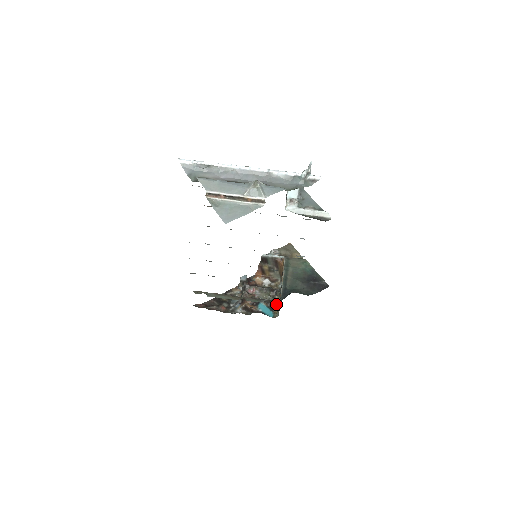
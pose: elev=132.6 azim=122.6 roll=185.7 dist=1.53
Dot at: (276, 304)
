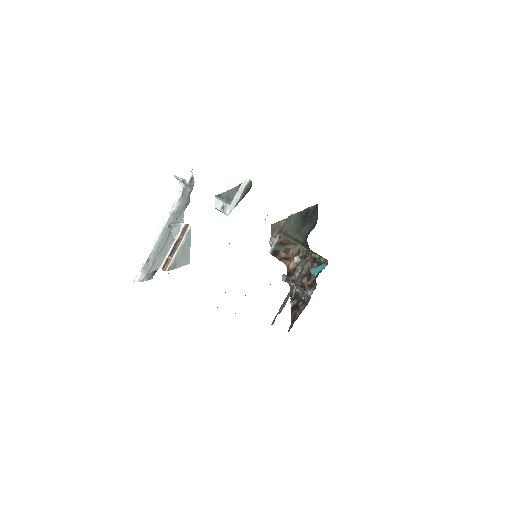
Dot at: (318, 258)
